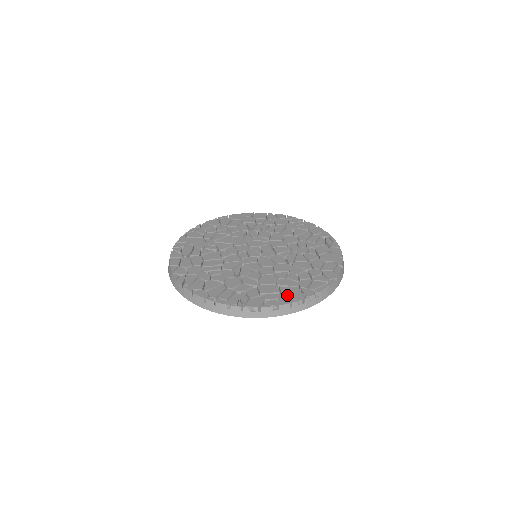
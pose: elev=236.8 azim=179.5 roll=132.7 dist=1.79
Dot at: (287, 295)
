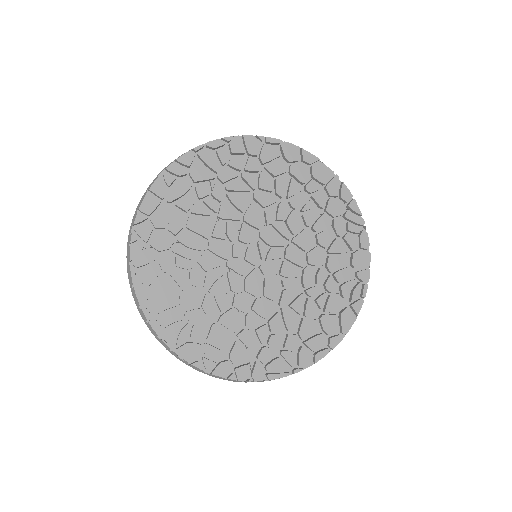
Dot at: (233, 363)
